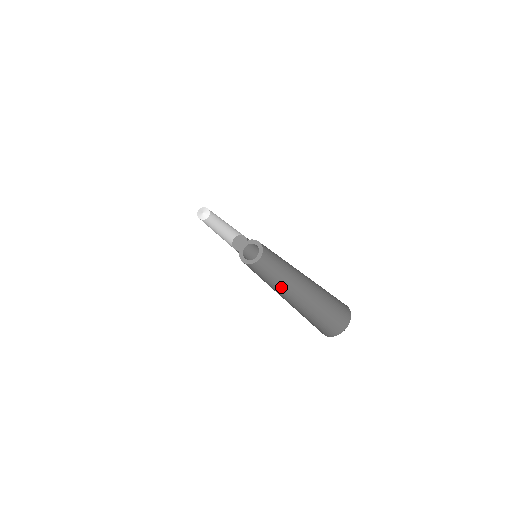
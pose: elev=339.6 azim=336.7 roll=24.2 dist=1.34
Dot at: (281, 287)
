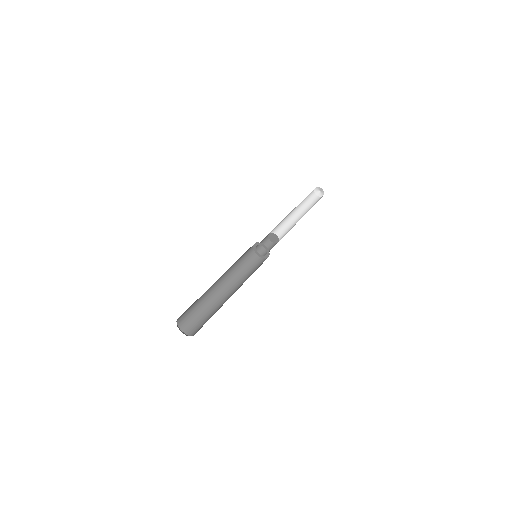
Dot at: occluded
